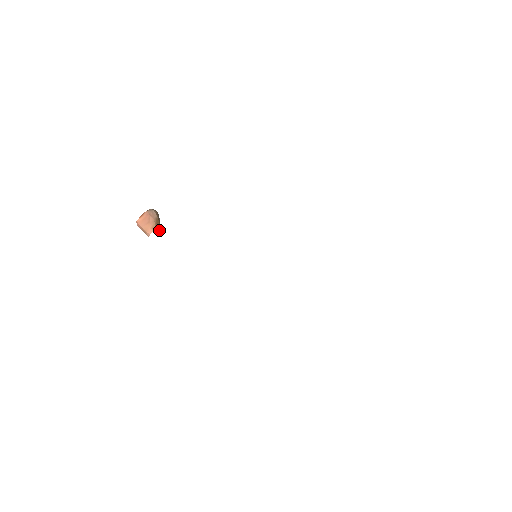
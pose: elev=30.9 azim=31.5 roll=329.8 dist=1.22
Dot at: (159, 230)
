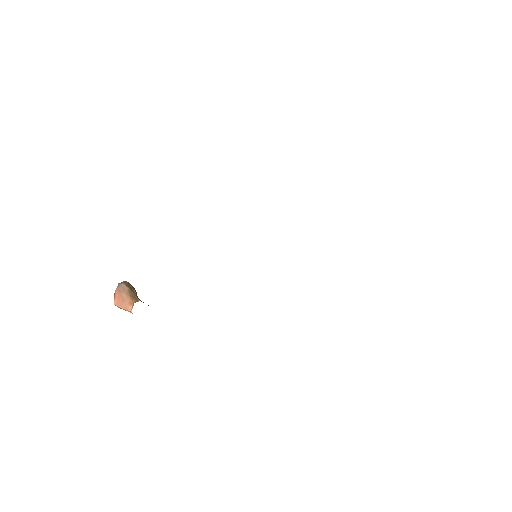
Dot at: occluded
